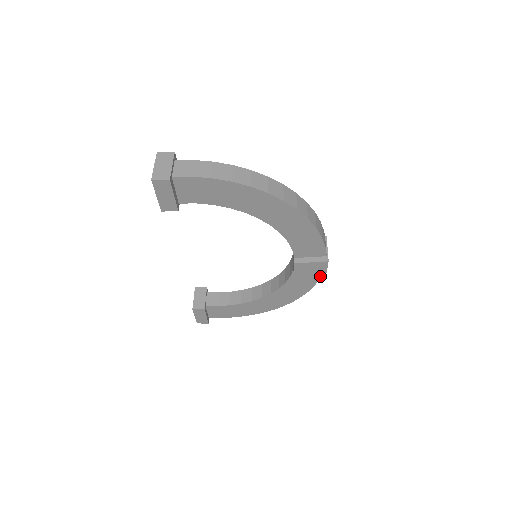
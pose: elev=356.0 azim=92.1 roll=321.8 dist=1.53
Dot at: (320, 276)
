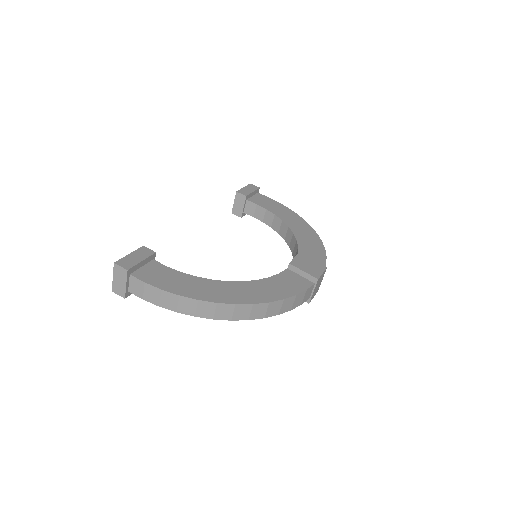
Dot at: occluded
